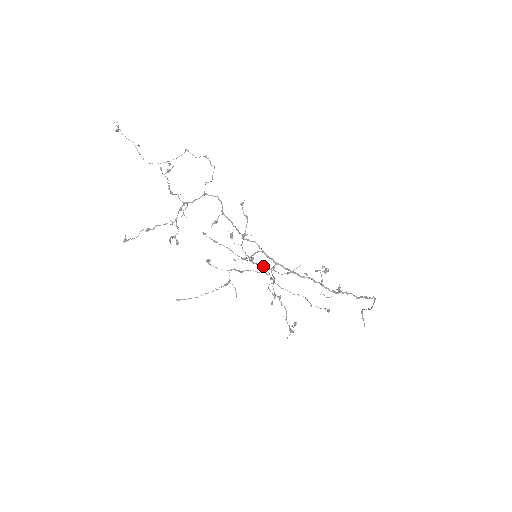
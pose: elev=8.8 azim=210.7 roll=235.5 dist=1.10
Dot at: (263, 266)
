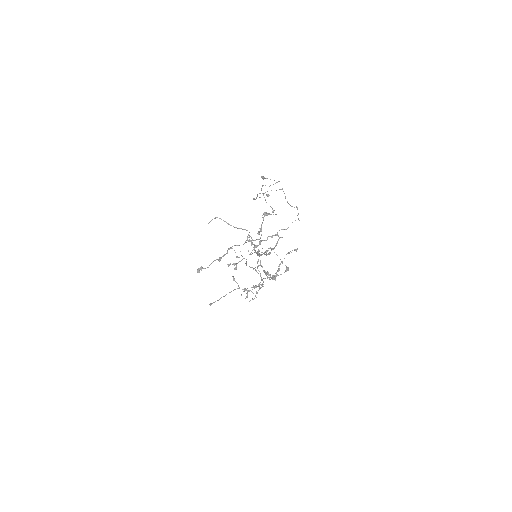
Dot at: (270, 276)
